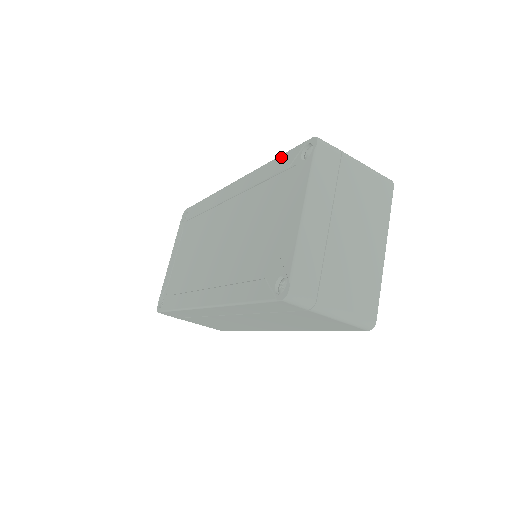
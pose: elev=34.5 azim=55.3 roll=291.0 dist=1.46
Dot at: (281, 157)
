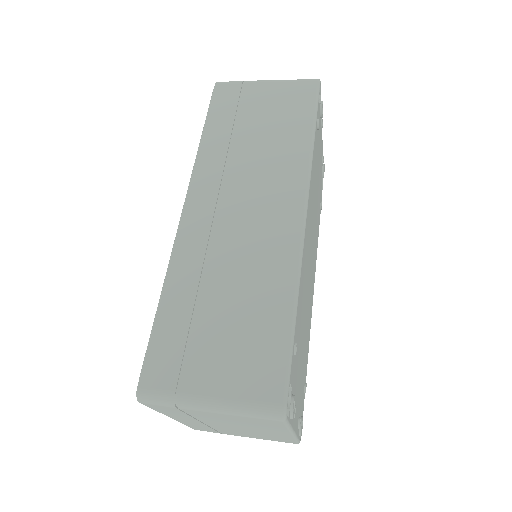
Dot at: (154, 323)
